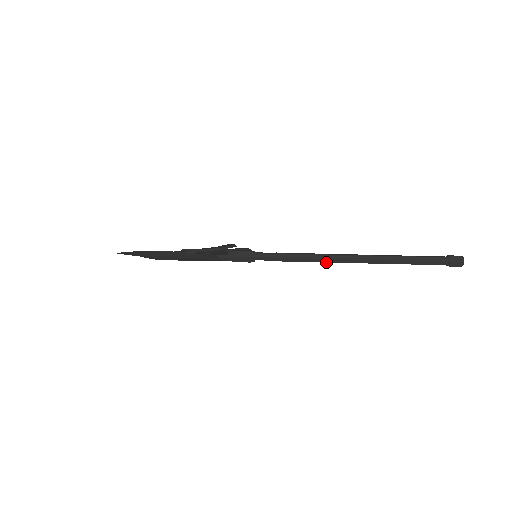
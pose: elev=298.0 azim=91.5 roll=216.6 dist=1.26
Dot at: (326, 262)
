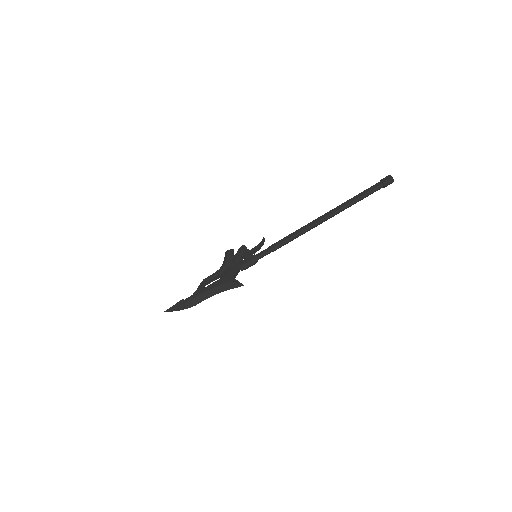
Dot at: (304, 233)
